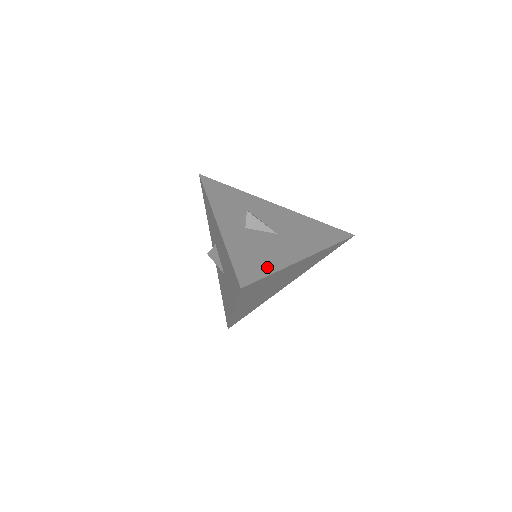
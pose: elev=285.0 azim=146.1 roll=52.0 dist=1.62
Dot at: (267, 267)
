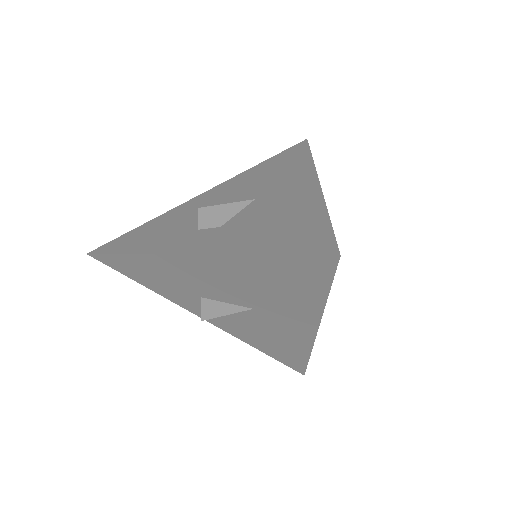
Dot at: (312, 219)
